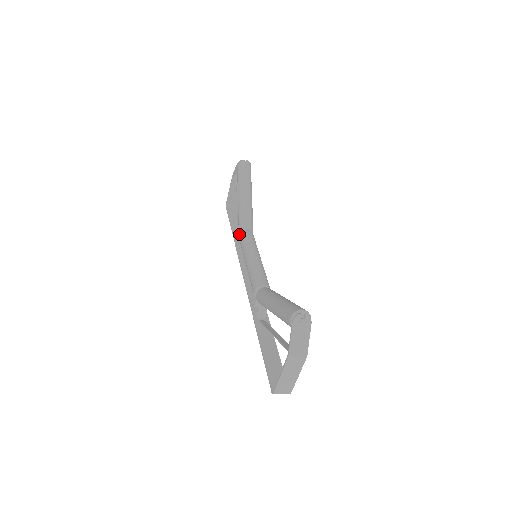
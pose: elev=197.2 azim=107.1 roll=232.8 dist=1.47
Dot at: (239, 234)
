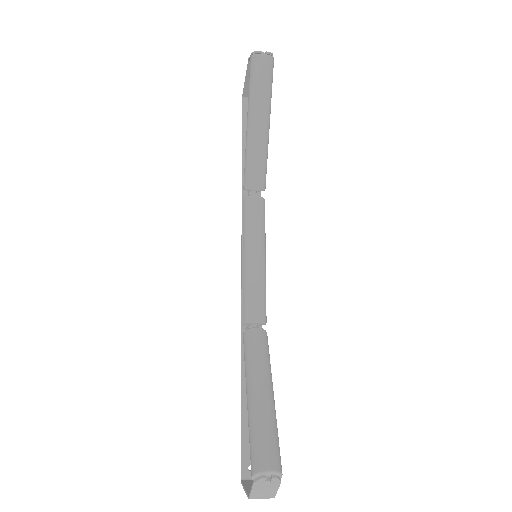
Dot at: occluded
